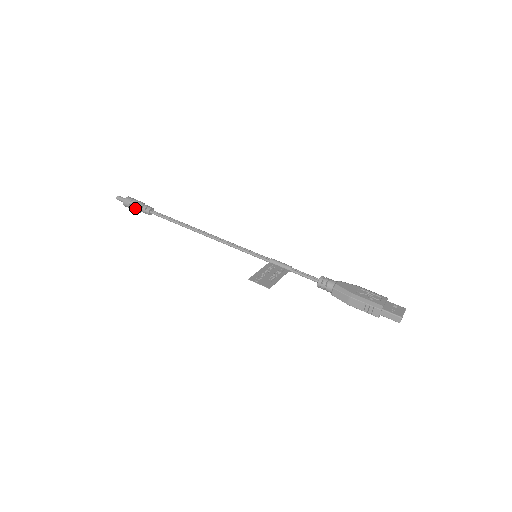
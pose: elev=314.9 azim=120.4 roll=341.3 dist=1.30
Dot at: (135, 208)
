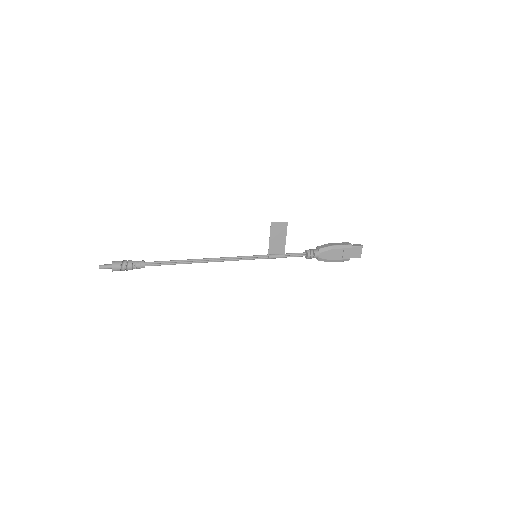
Dot at: (128, 261)
